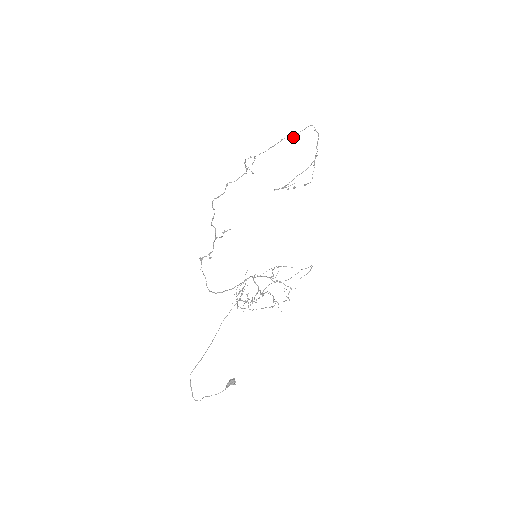
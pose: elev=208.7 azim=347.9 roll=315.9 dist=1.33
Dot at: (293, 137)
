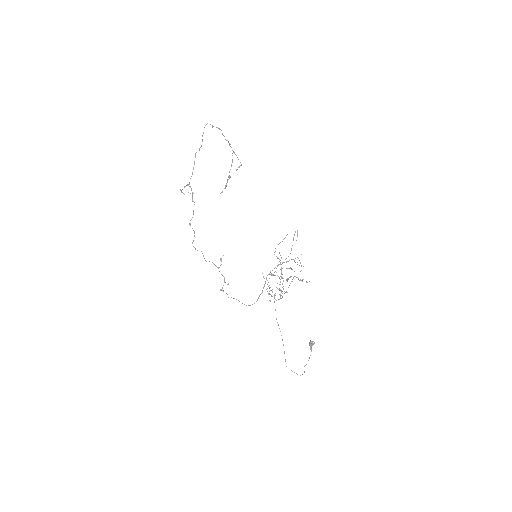
Dot at: (201, 145)
